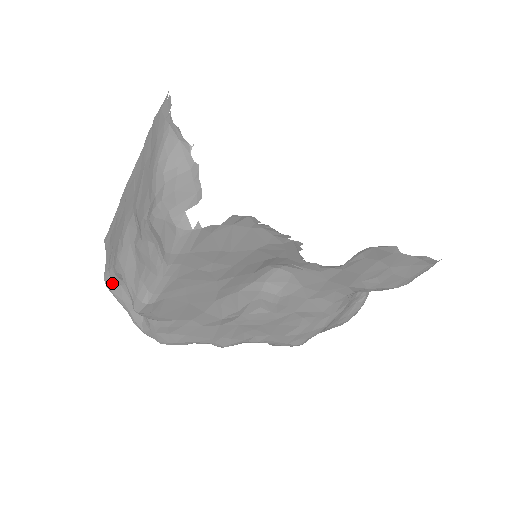
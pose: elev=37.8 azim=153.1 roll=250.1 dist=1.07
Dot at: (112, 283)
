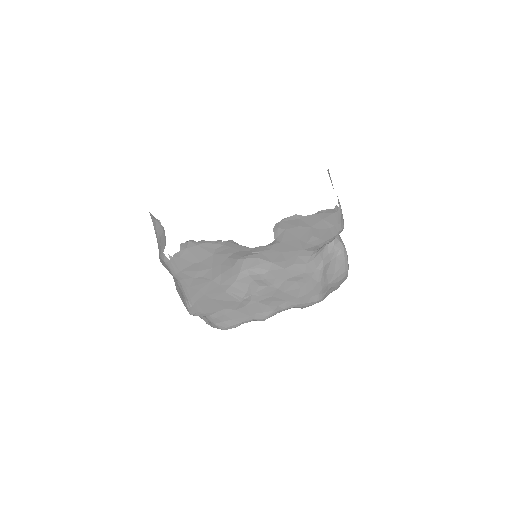
Dot at: occluded
